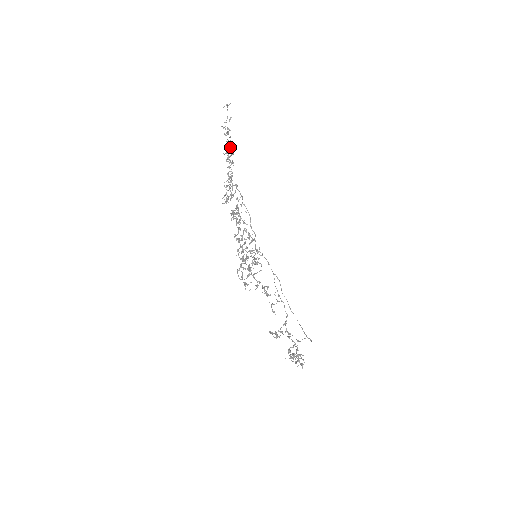
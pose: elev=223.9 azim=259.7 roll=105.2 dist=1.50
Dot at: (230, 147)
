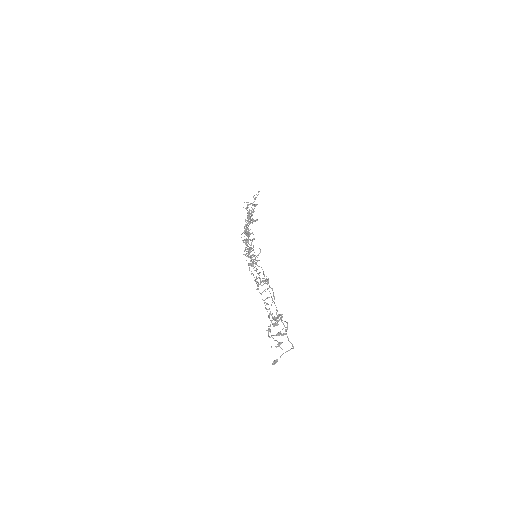
Dot at: (252, 214)
